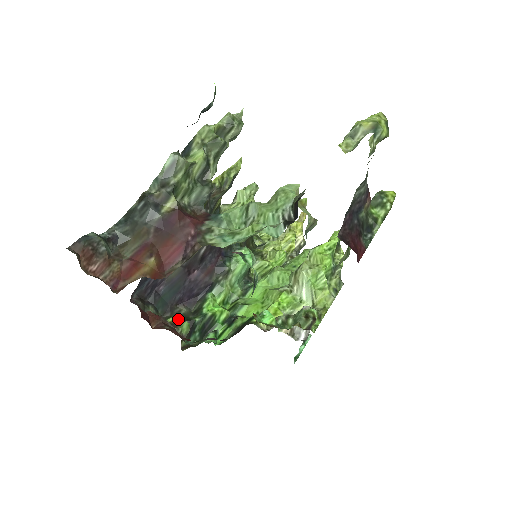
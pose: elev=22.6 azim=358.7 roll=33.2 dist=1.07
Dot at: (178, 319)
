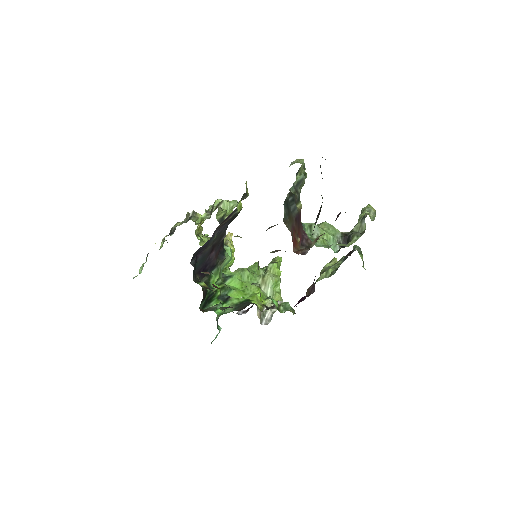
Dot at: (206, 285)
